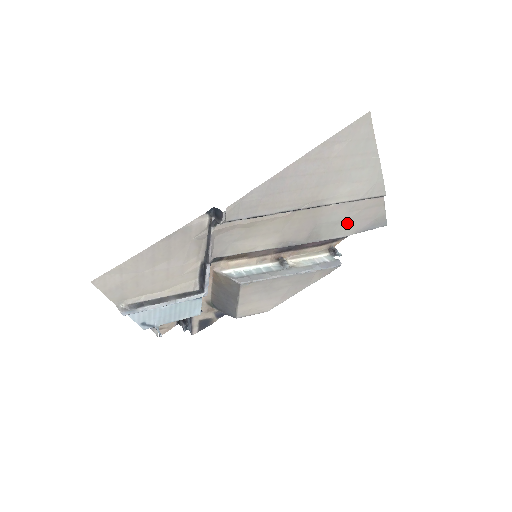
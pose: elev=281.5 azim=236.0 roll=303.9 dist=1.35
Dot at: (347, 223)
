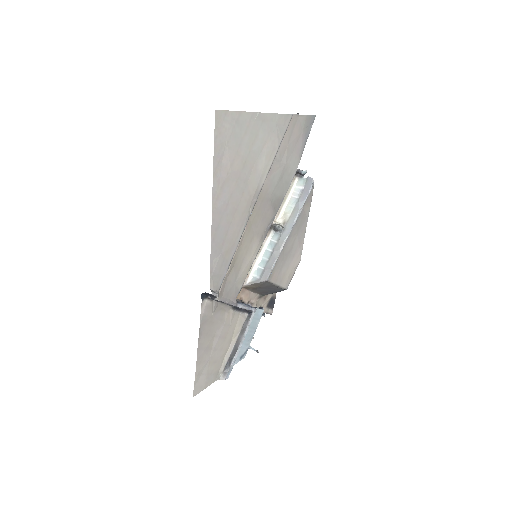
Dot at: (288, 166)
